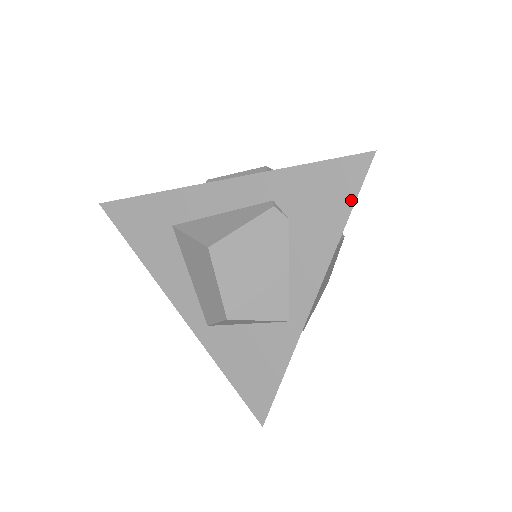
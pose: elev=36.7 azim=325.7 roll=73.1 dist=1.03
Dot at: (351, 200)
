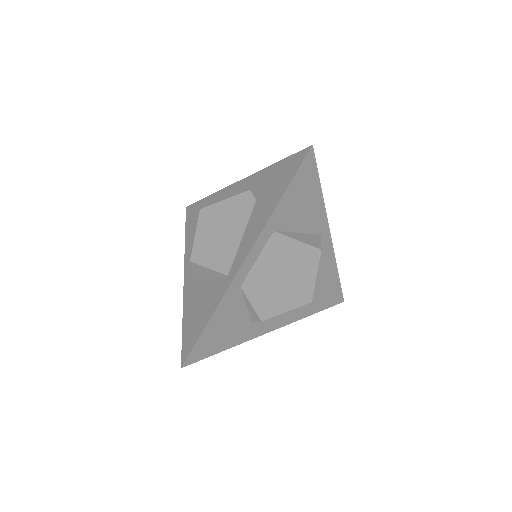
Dot at: (289, 181)
